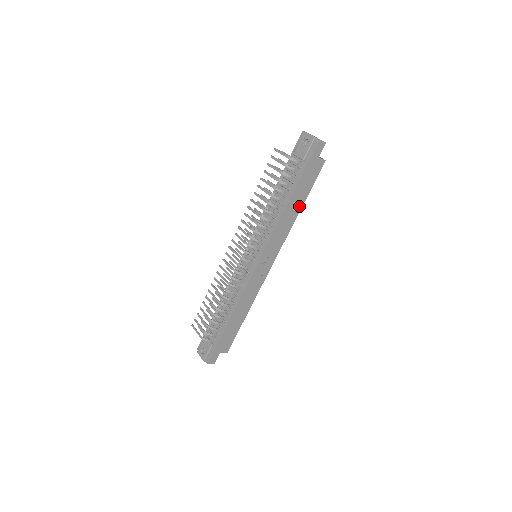
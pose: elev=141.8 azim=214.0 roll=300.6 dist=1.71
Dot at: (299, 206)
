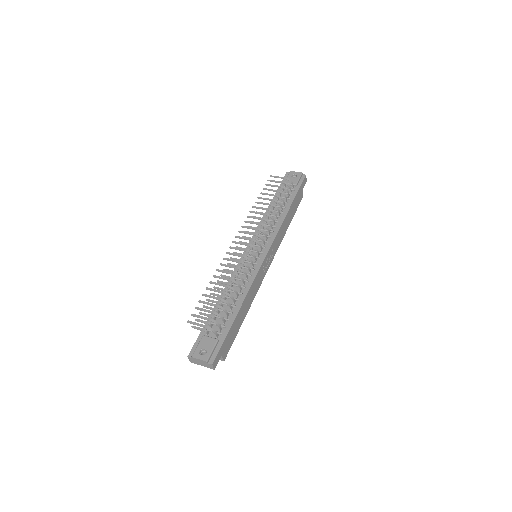
Dot at: (289, 221)
